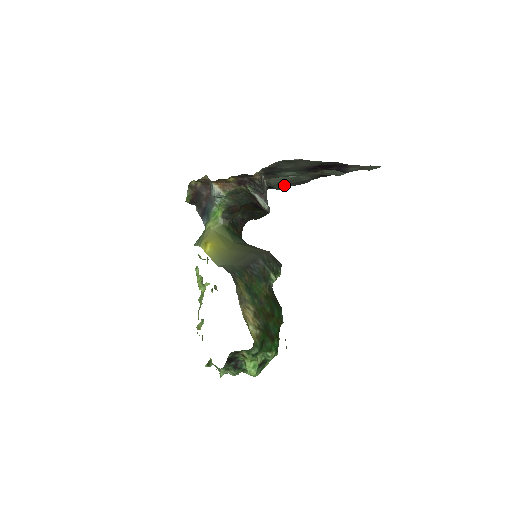
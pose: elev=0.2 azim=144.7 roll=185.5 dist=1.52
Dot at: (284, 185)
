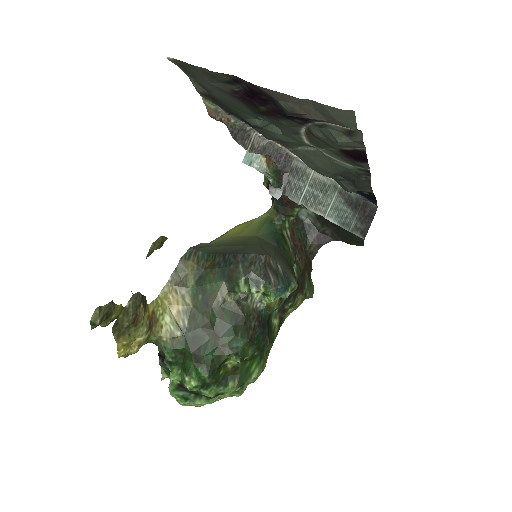
Dot at: (344, 181)
